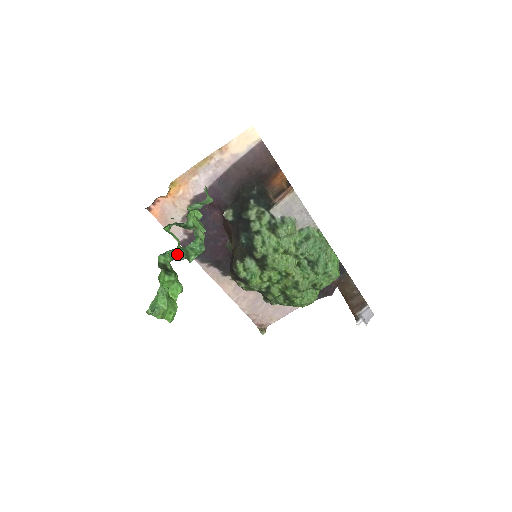
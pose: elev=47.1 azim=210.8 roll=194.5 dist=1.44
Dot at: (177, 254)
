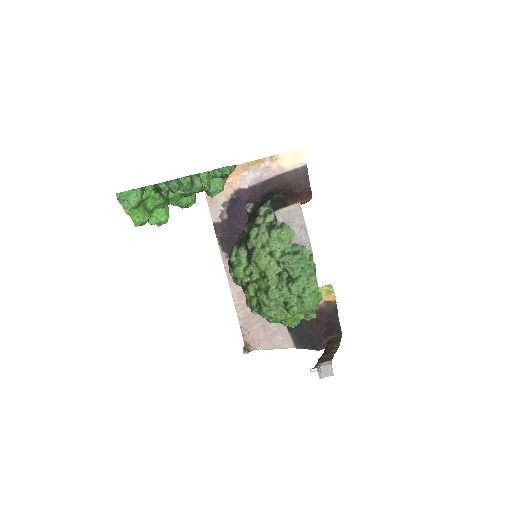
Dot at: (173, 186)
